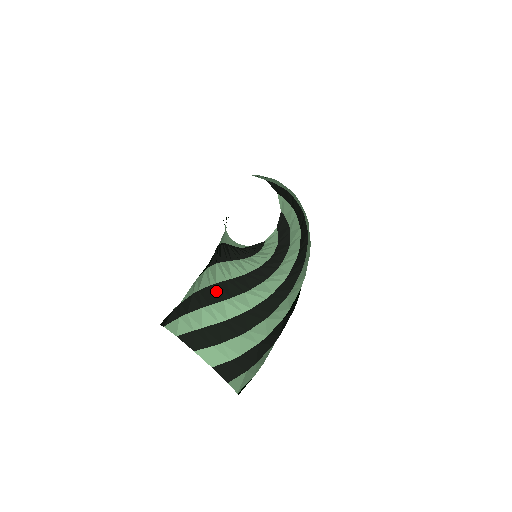
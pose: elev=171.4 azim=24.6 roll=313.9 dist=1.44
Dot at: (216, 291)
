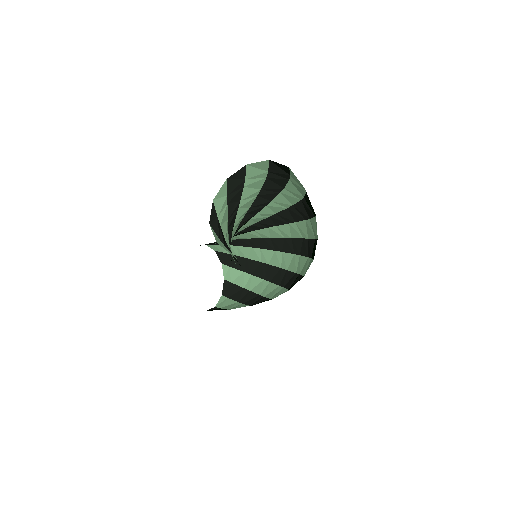
Dot at: occluded
